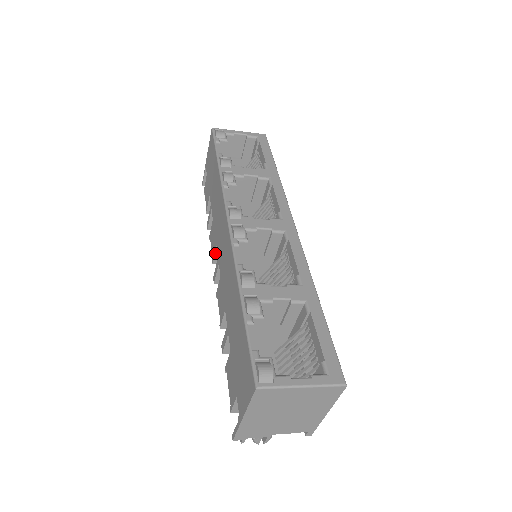
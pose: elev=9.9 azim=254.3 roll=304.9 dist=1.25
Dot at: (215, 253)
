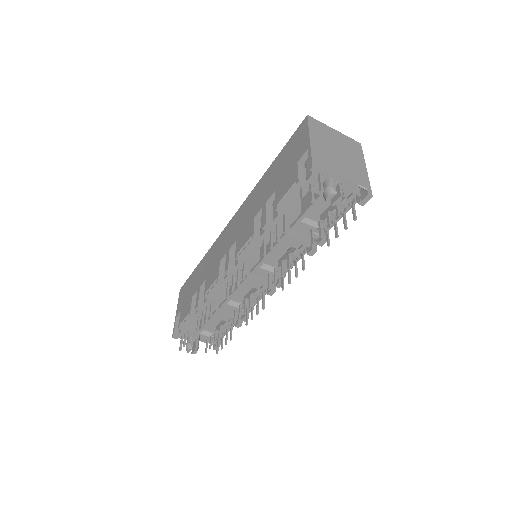
Dot at: (219, 269)
